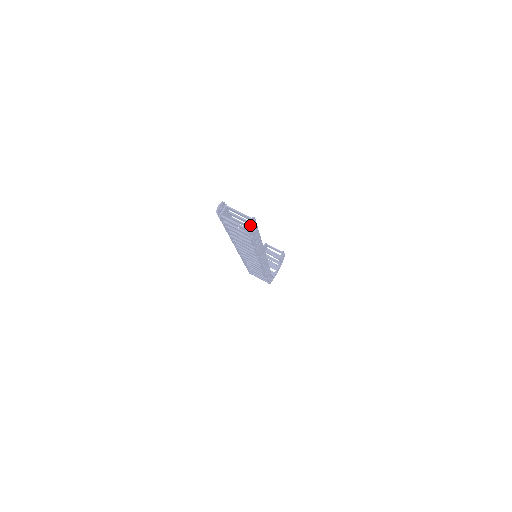
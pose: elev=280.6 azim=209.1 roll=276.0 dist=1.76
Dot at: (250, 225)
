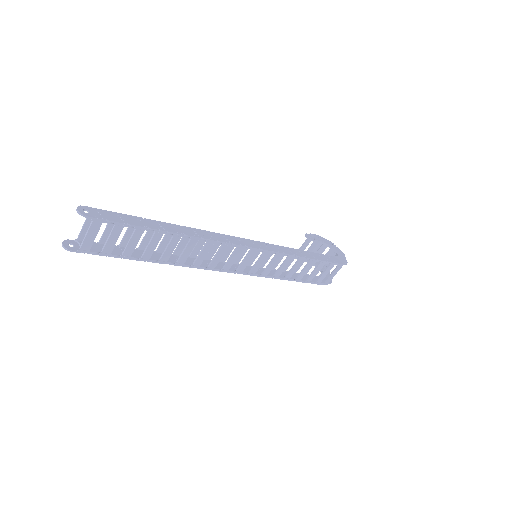
Dot at: (88, 214)
